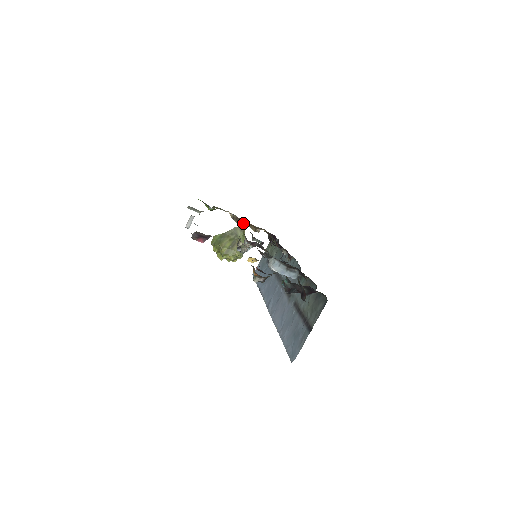
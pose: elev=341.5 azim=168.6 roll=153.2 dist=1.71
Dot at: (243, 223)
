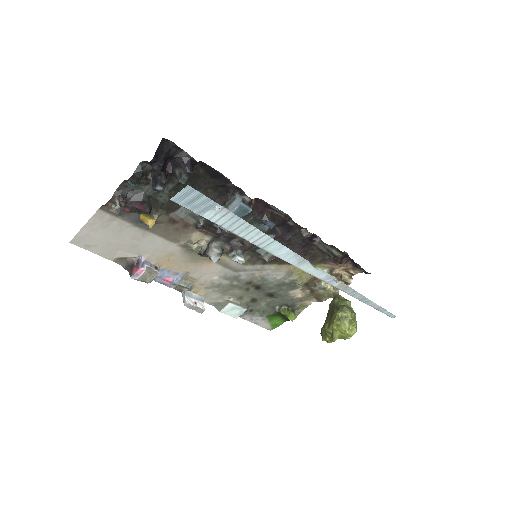
Dot at: (316, 287)
